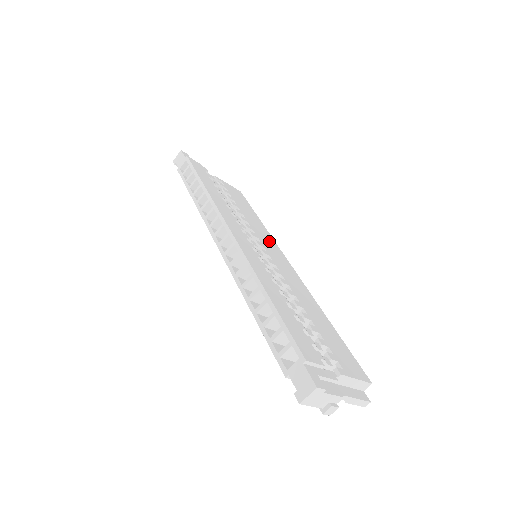
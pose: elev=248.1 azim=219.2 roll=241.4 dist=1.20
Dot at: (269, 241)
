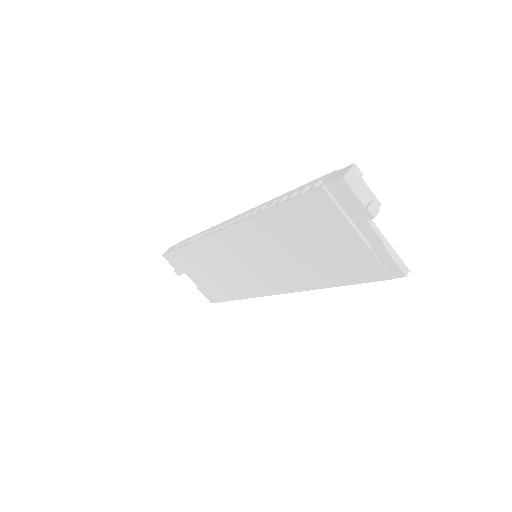
Dot at: occluded
